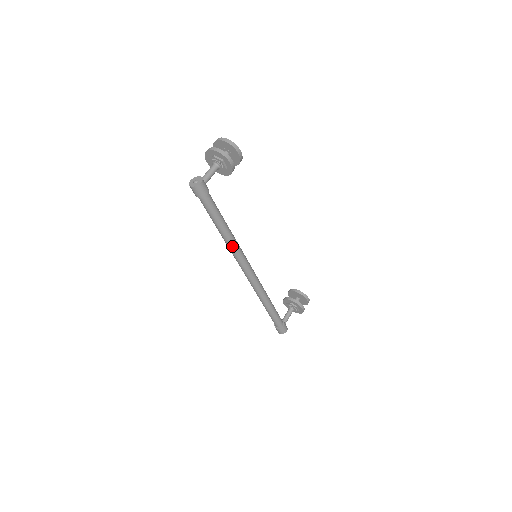
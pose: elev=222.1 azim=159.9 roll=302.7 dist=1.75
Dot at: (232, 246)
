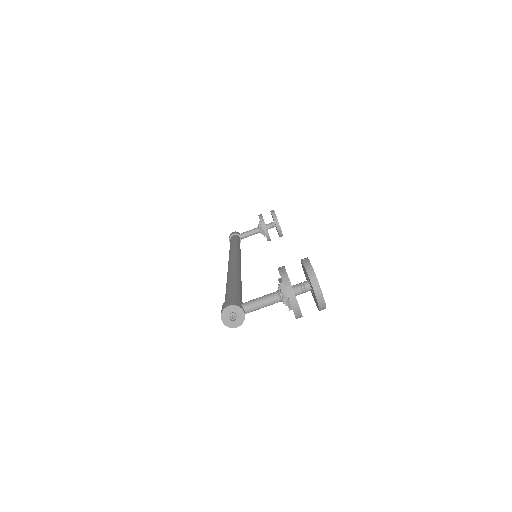
Dot at: occluded
